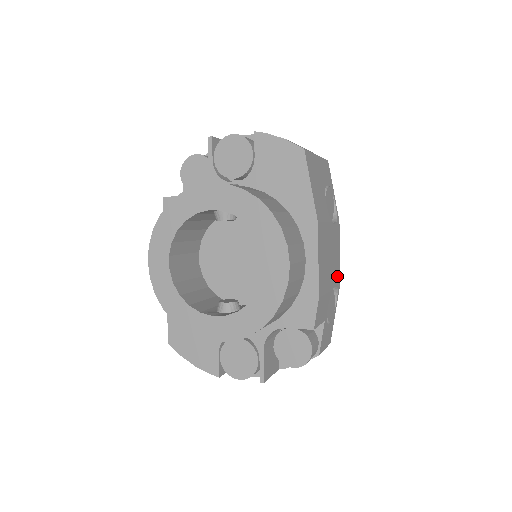
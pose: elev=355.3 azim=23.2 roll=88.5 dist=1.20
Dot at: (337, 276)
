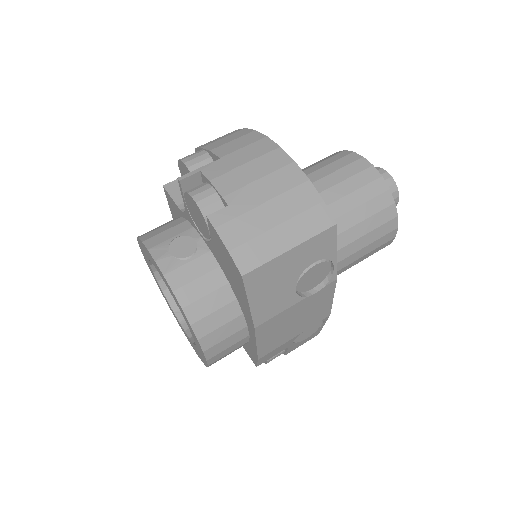
Dot at: (321, 316)
